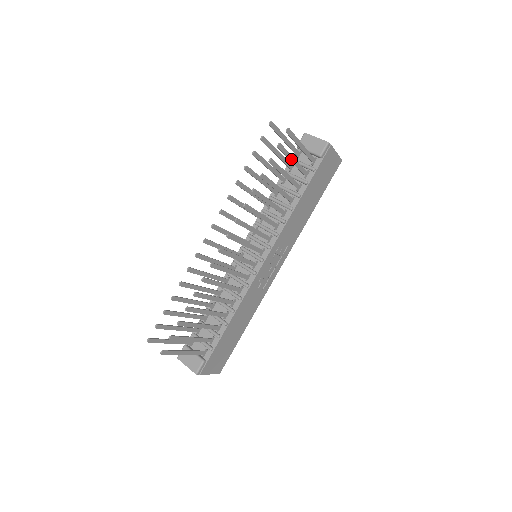
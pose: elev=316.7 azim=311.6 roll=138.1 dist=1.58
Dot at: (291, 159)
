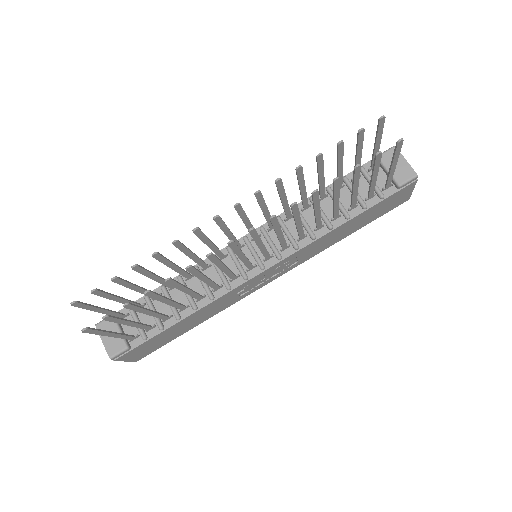
Dot at: (374, 175)
